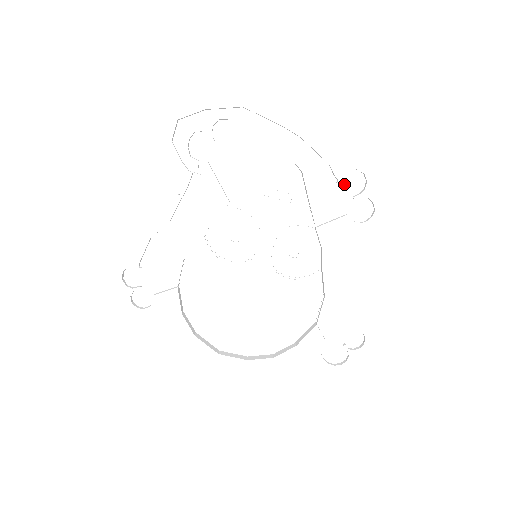
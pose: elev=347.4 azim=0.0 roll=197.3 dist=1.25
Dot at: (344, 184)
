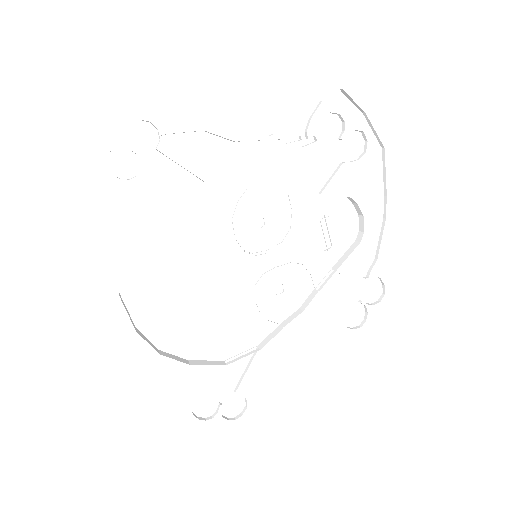
Dot at: (366, 284)
